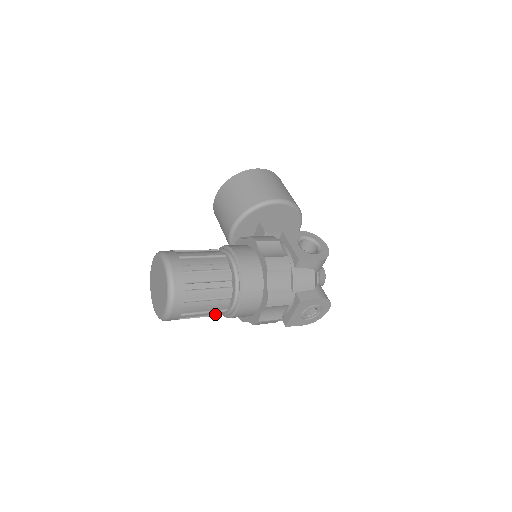
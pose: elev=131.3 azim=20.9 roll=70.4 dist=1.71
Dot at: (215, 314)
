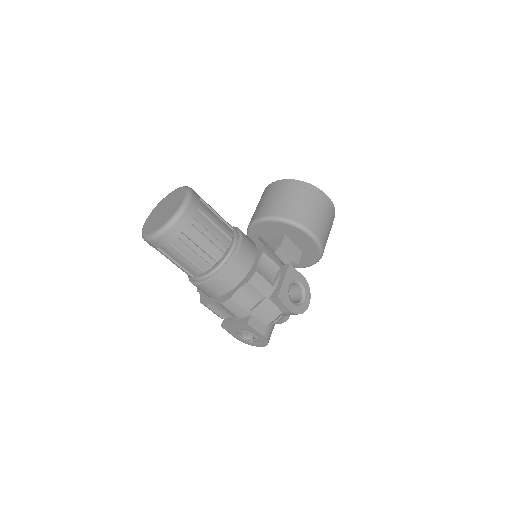
Dot at: occluded
